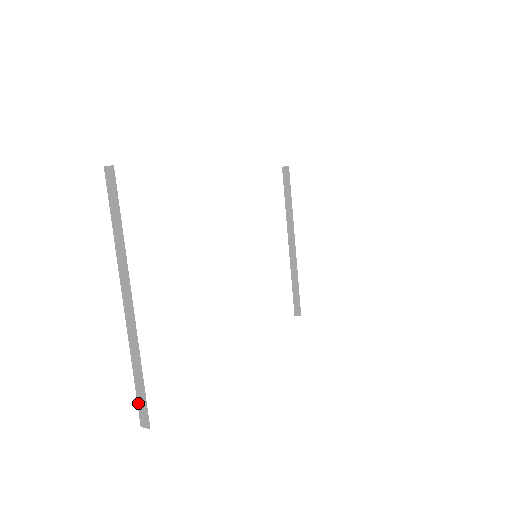
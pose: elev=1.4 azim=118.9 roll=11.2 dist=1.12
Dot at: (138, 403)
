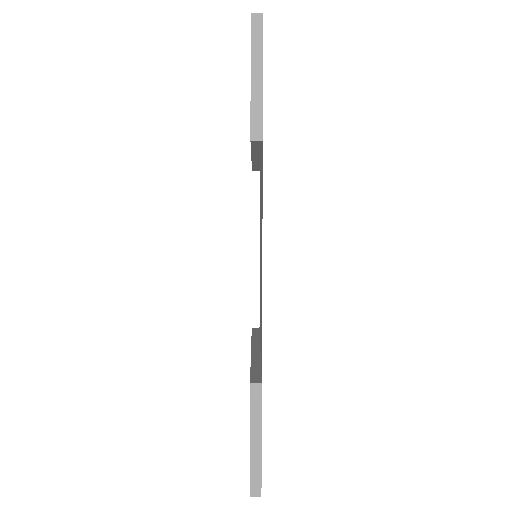
Dot at: occluded
